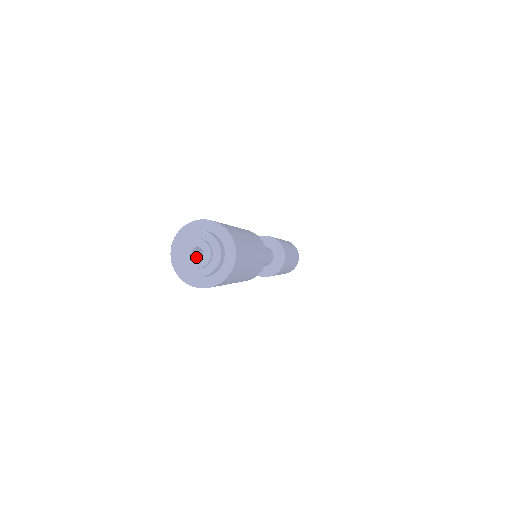
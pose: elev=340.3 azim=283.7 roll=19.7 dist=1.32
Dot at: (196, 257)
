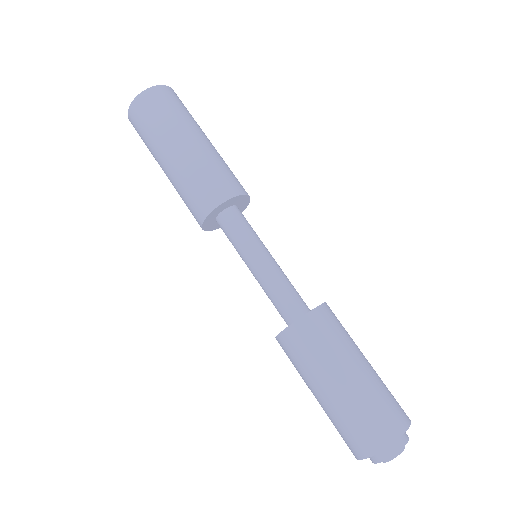
Dot at: occluded
